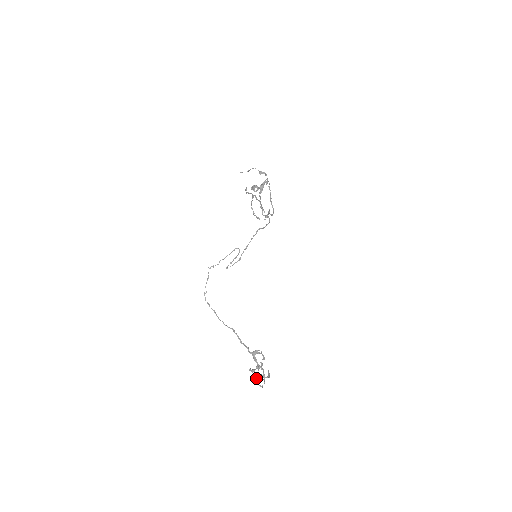
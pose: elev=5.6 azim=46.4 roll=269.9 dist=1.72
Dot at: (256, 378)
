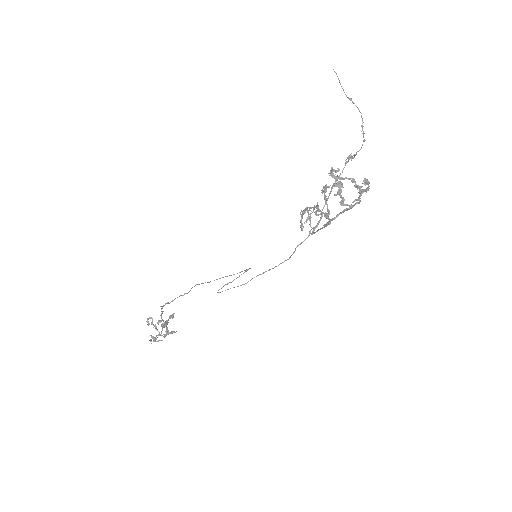
Dot at: occluded
